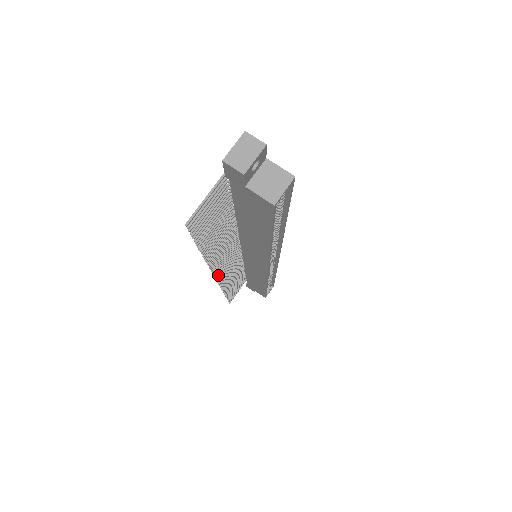
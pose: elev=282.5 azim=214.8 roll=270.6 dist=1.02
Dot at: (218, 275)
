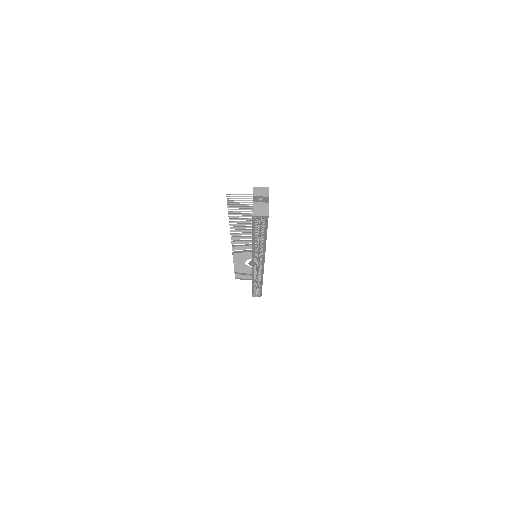
Dot at: occluded
